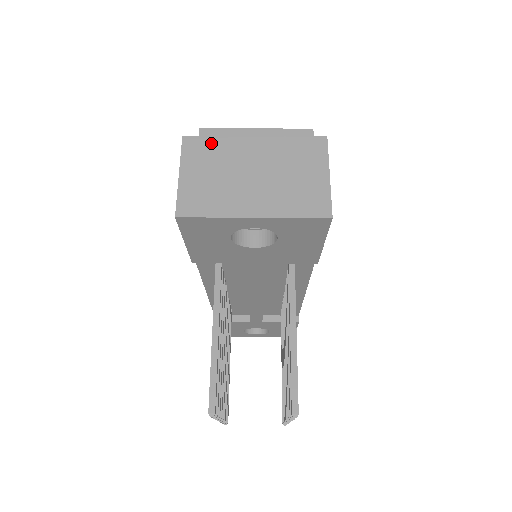
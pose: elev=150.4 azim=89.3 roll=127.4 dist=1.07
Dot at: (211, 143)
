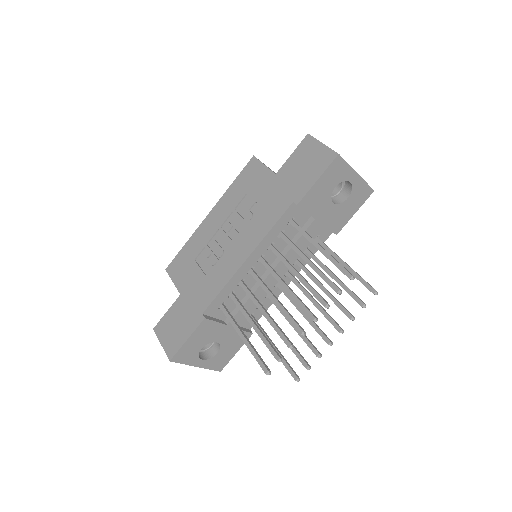
Dot at: occluded
